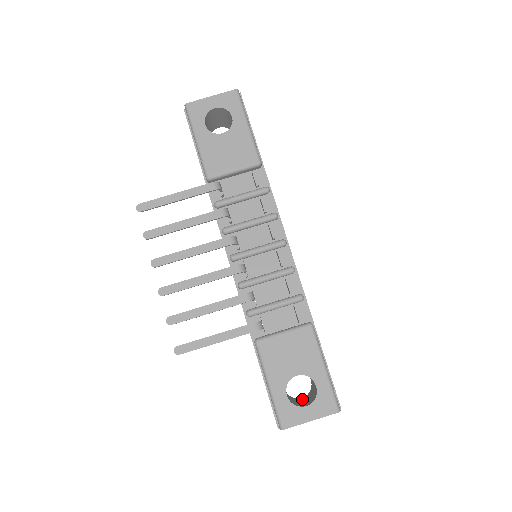
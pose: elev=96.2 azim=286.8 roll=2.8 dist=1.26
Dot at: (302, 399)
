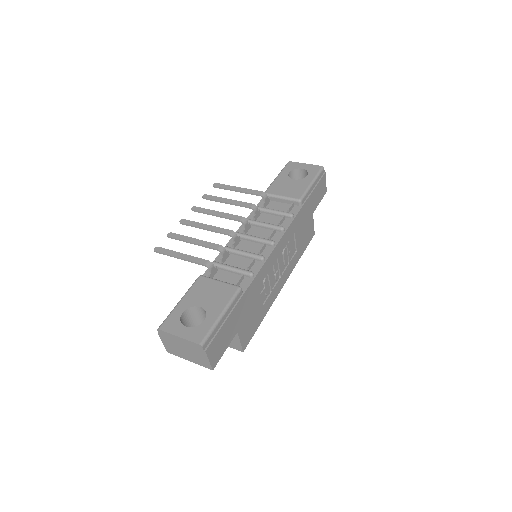
Dot at: occluded
